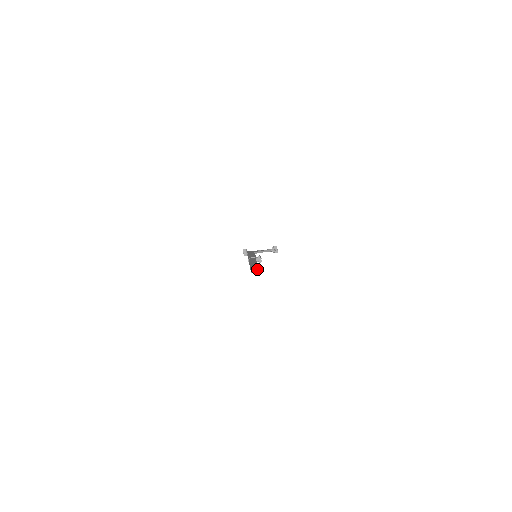
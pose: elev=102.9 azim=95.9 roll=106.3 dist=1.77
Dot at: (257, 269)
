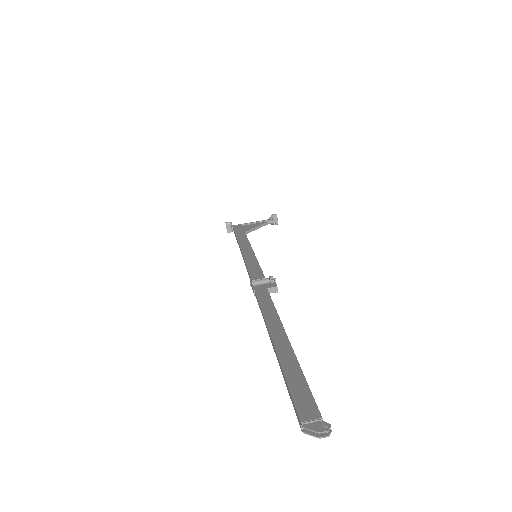
Dot at: (319, 429)
